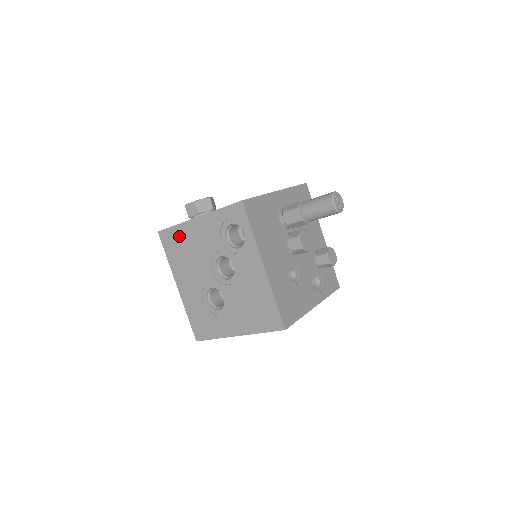
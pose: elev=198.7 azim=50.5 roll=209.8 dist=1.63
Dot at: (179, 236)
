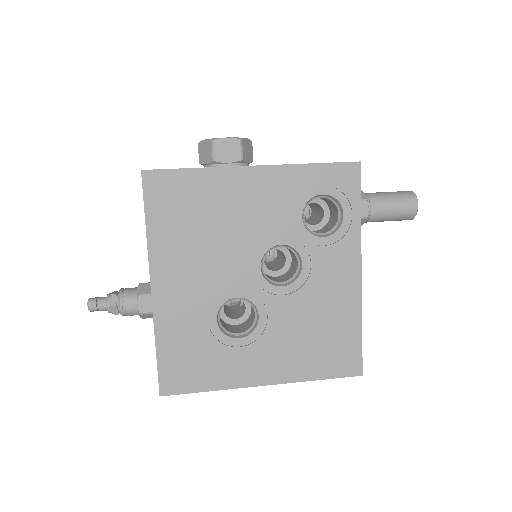
Dot at: (197, 190)
